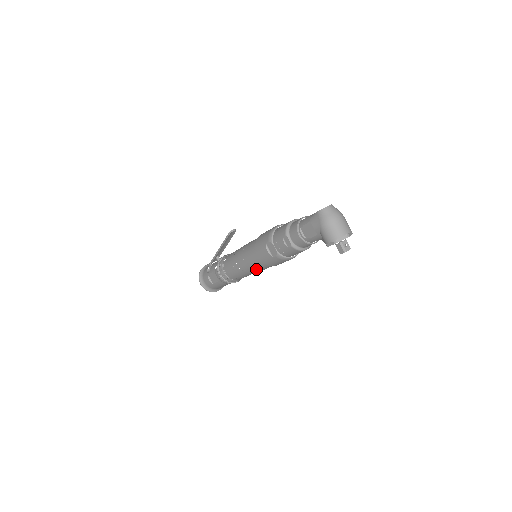
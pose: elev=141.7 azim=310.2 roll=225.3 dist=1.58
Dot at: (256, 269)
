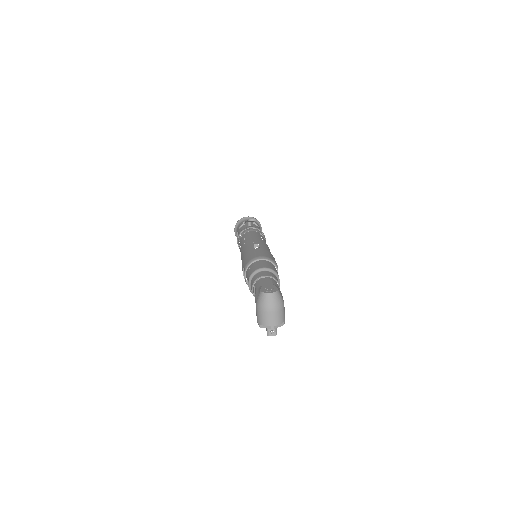
Dot at: occluded
